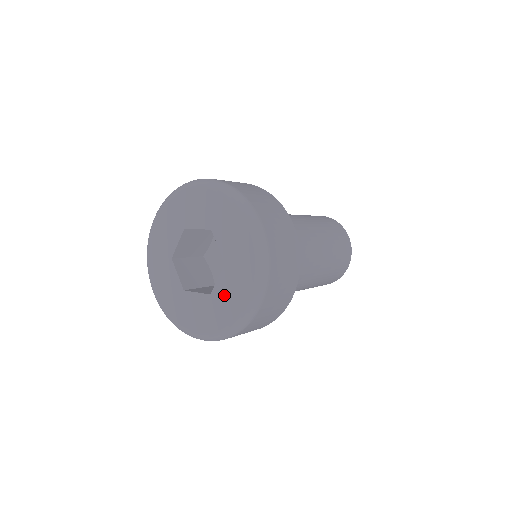
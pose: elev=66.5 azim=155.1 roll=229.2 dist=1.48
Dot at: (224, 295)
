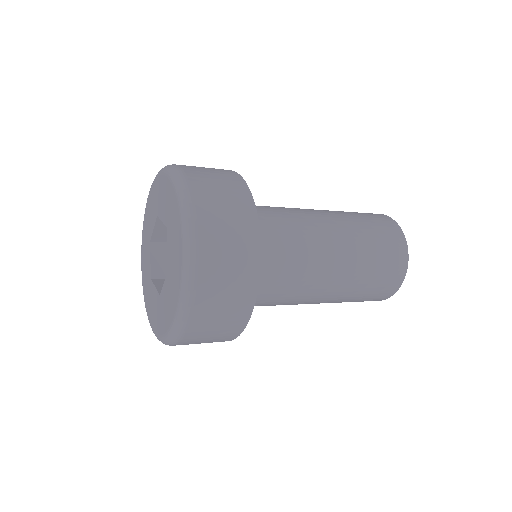
Dot at: (164, 302)
